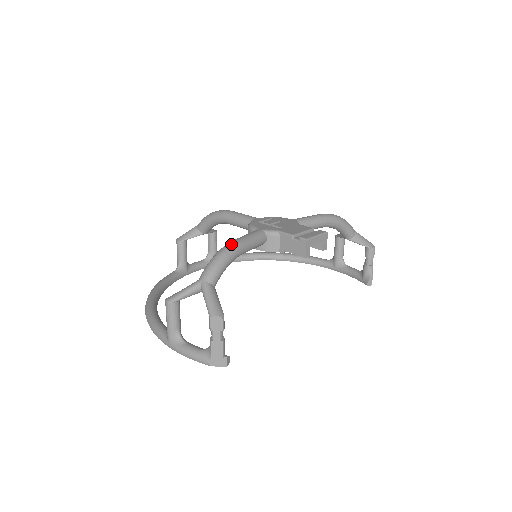
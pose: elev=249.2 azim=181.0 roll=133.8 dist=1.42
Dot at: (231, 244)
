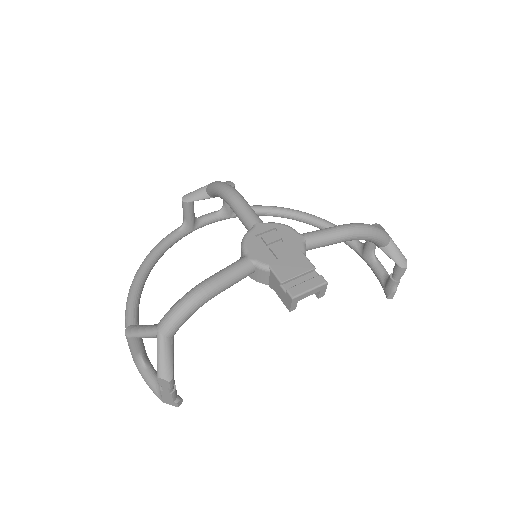
Dot at: (200, 290)
